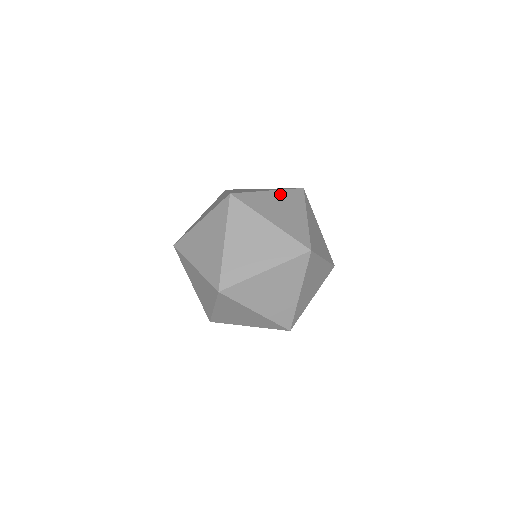
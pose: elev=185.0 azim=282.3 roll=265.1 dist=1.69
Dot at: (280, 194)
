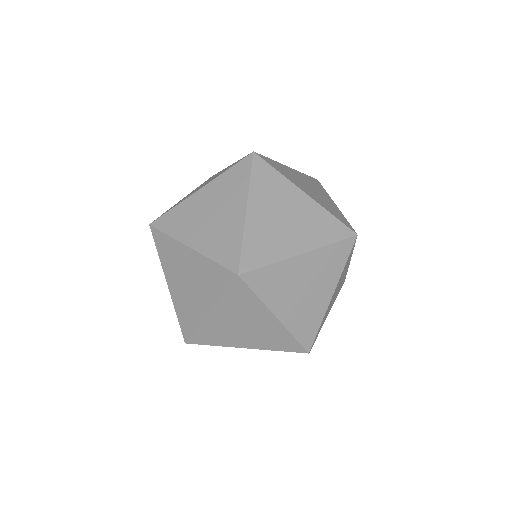
Dot at: occluded
